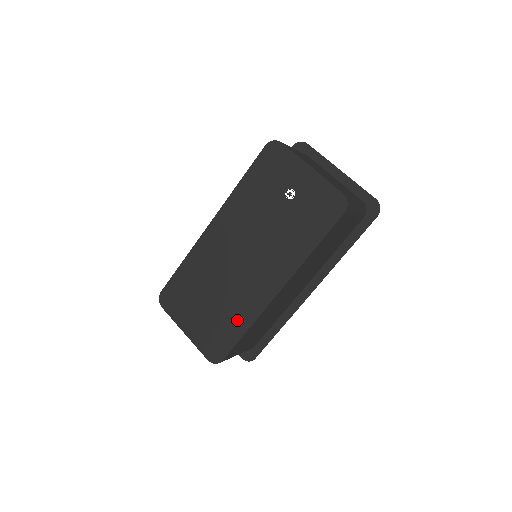
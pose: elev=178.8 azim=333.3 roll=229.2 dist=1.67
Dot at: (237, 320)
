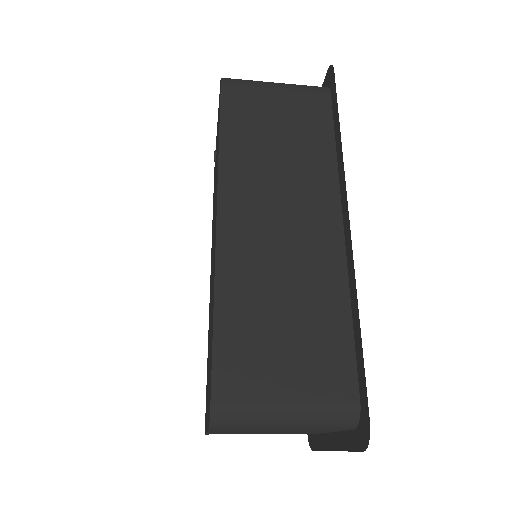
Dot at: (212, 317)
